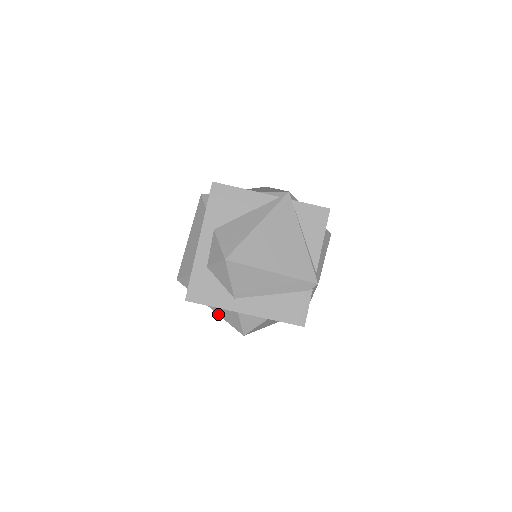
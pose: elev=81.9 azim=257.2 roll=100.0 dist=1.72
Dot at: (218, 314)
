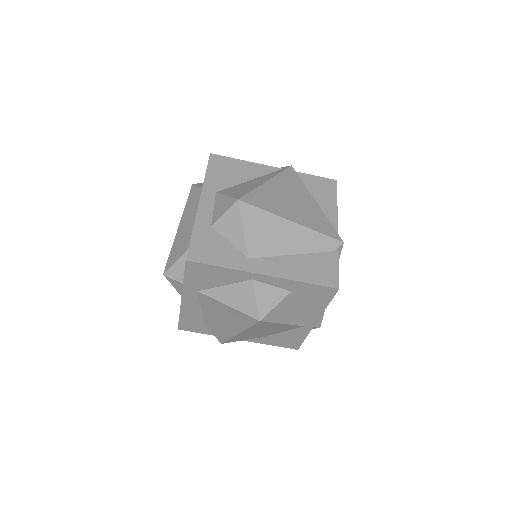
Dot at: (222, 302)
